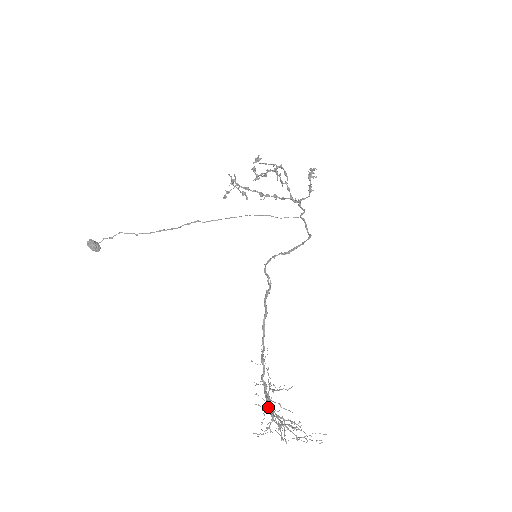
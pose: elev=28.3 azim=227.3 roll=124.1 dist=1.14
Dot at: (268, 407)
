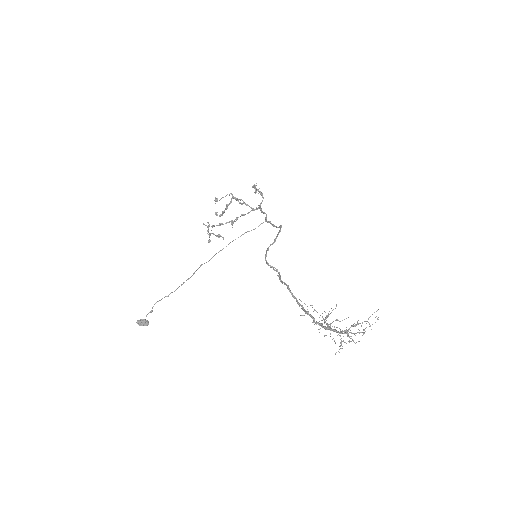
Dot at: (332, 329)
